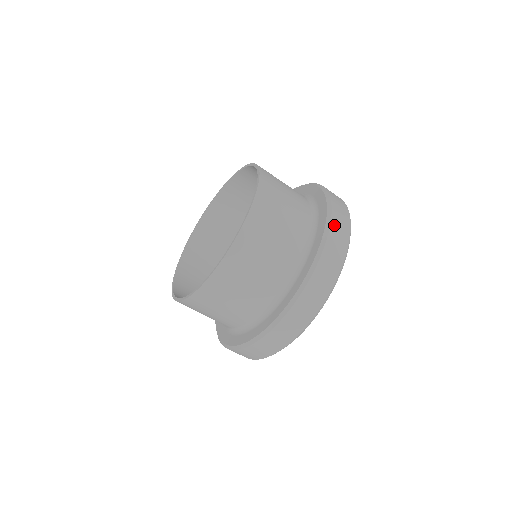
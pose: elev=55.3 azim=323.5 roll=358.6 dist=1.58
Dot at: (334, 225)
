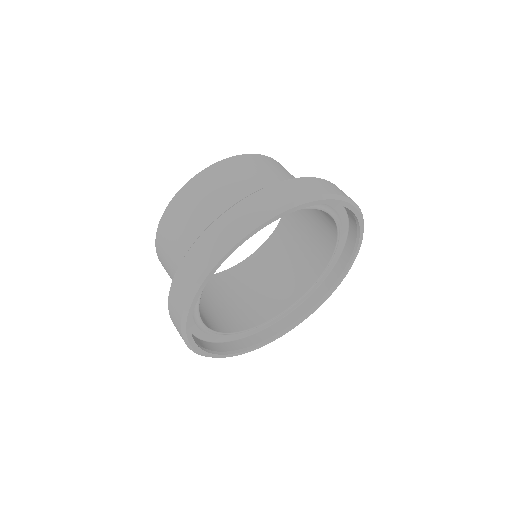
Dot at: (194, 250)
